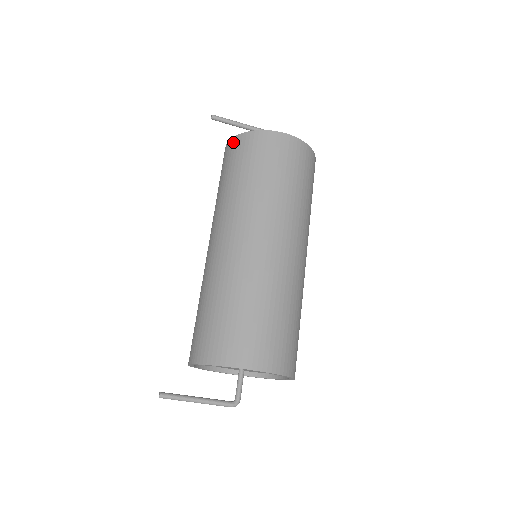
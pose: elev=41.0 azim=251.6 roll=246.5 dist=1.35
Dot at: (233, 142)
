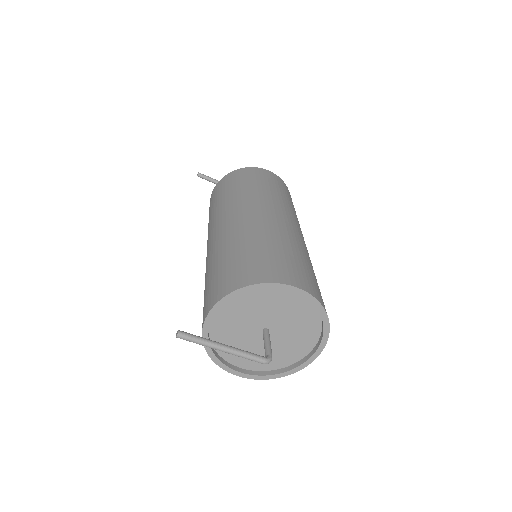
Dot at: (223, 179)
